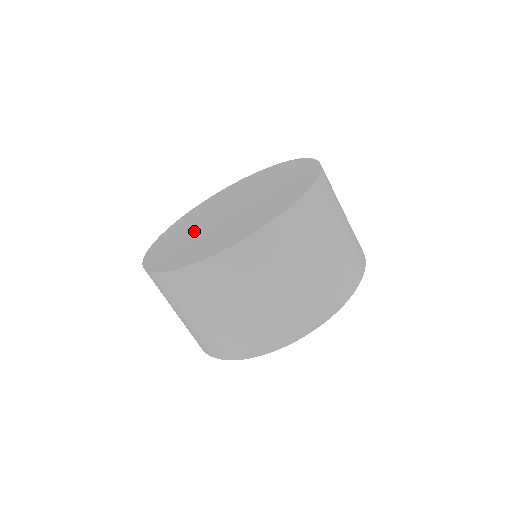
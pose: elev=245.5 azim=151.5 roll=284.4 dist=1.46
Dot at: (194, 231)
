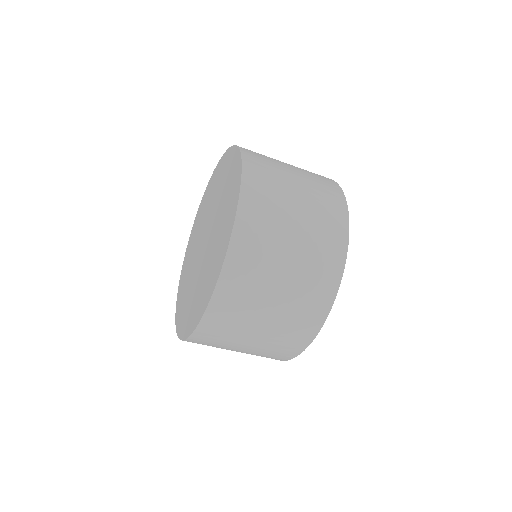
Dot at: (197, 279)
